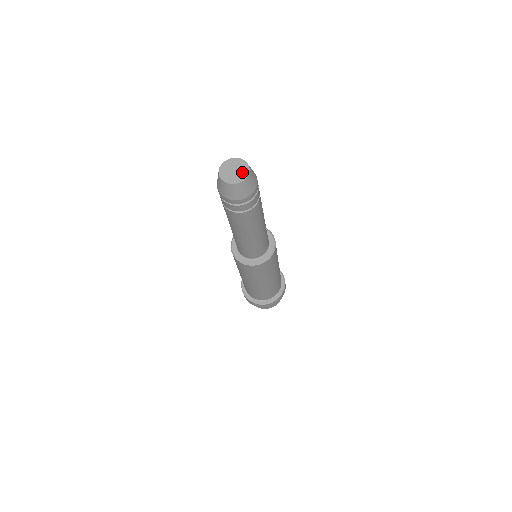
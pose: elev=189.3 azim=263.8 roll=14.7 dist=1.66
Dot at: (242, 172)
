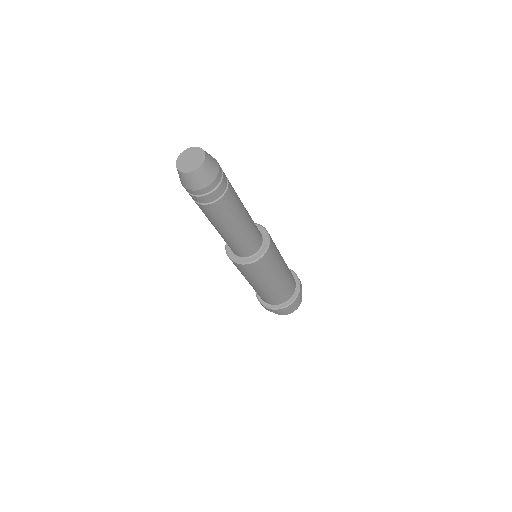
Dot at: (198, 160)
